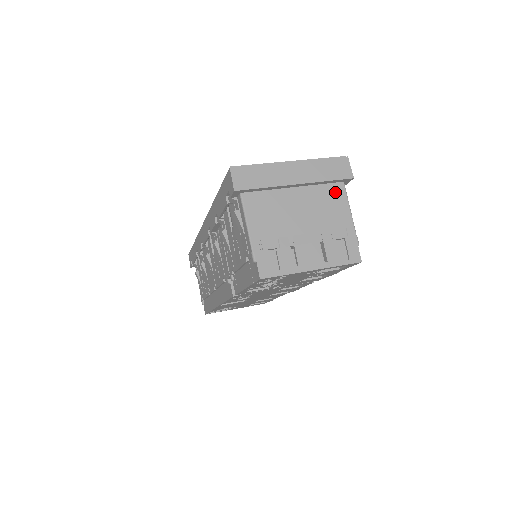
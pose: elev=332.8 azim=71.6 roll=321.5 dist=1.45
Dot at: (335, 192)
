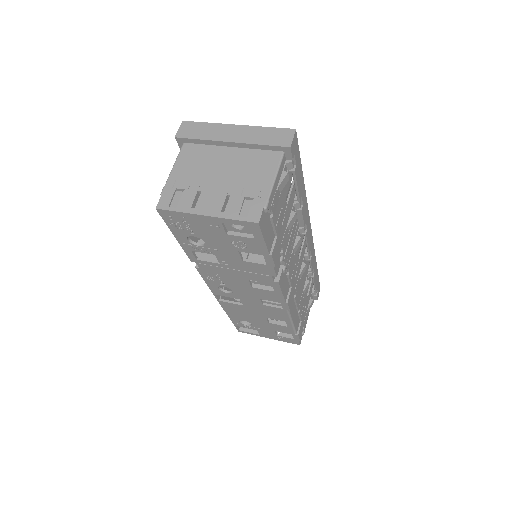
Dot at: (269, 158)
